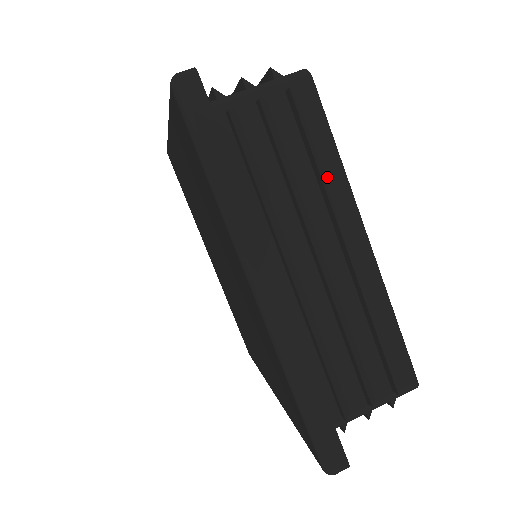
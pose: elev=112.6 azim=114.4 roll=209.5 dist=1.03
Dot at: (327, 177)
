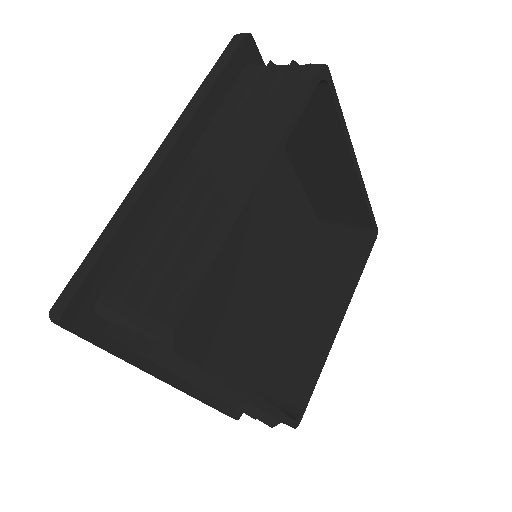
Dot at: (272, 127)
